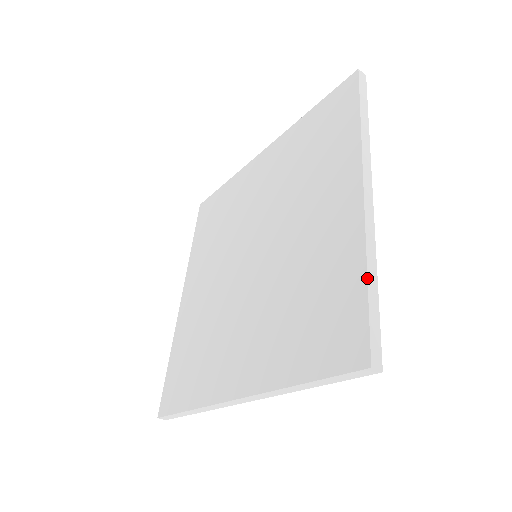
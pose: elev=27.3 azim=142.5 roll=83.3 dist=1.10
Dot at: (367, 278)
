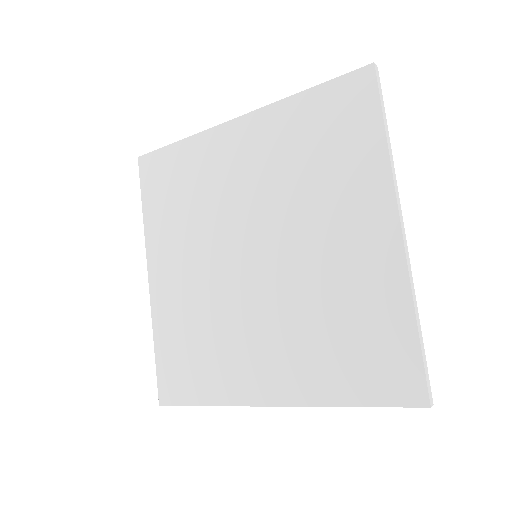
Dot at: (417, 327)
